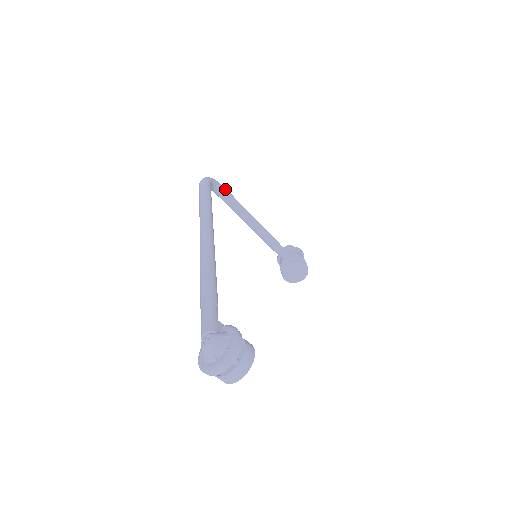
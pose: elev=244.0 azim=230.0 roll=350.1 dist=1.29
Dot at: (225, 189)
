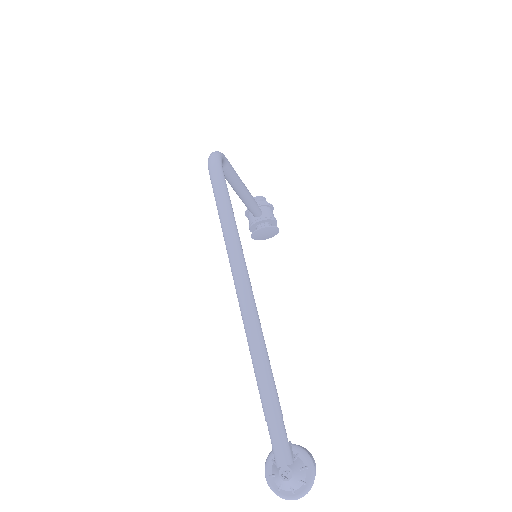
Dot at: (227, 161)
